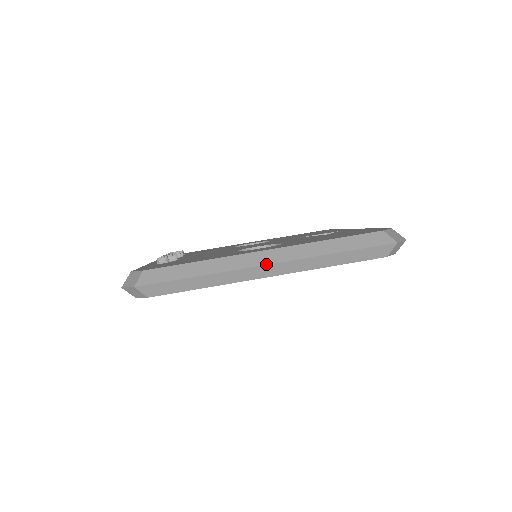
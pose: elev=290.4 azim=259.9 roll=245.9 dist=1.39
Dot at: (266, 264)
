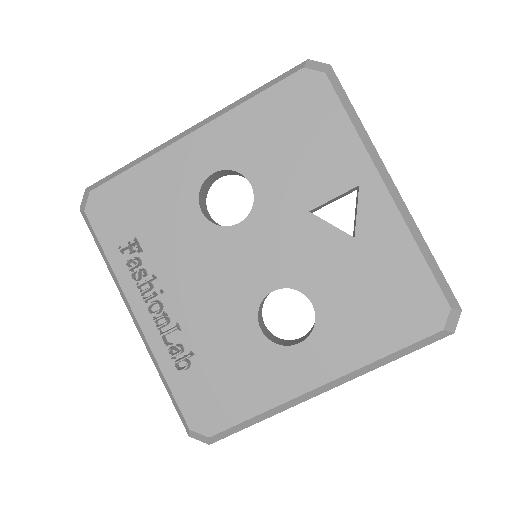
Dot at: occluded
